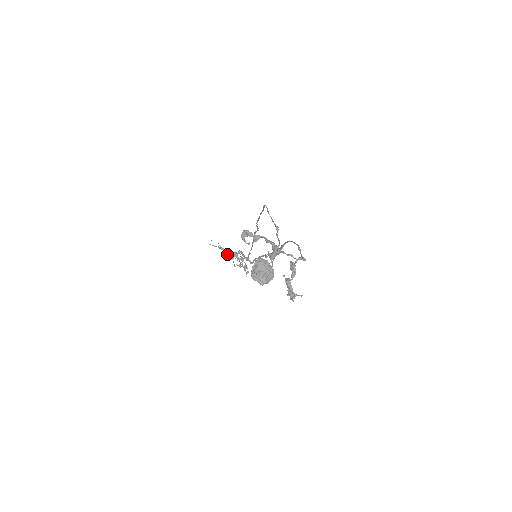
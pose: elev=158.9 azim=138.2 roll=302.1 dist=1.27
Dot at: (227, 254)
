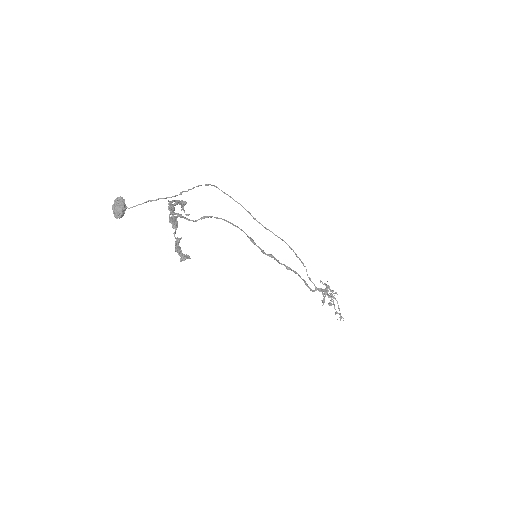
Dot at: occluded
